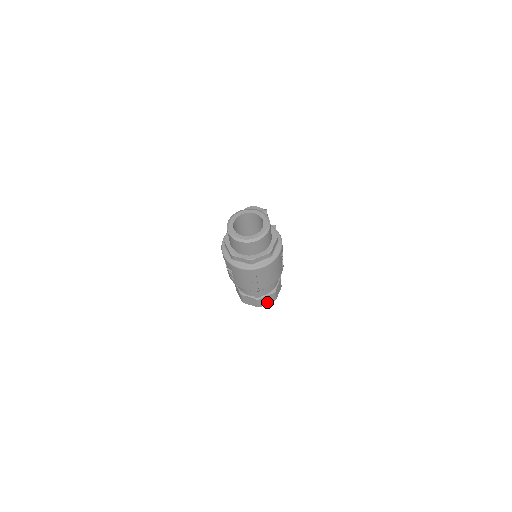
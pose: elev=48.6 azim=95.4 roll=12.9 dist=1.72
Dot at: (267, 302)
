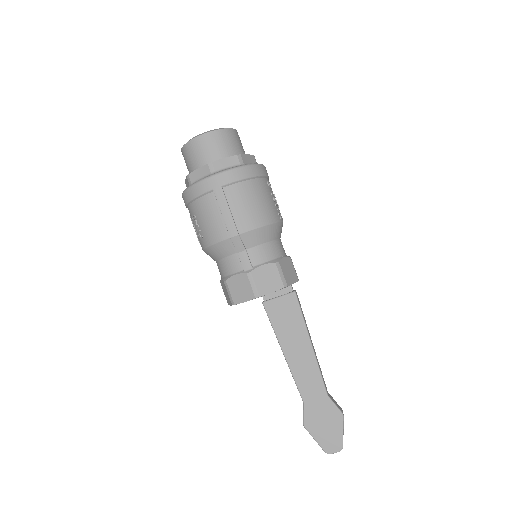
Dot at: (269, 287)
